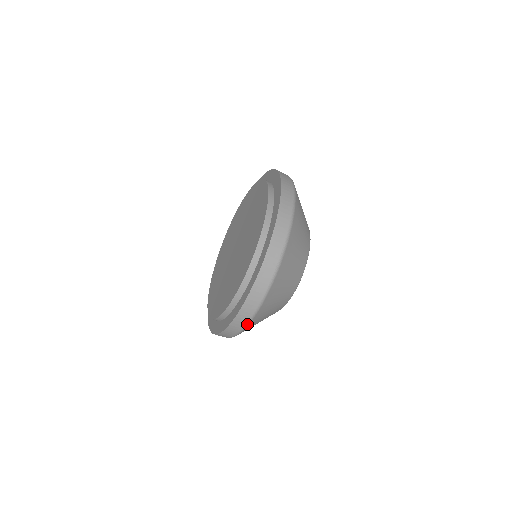
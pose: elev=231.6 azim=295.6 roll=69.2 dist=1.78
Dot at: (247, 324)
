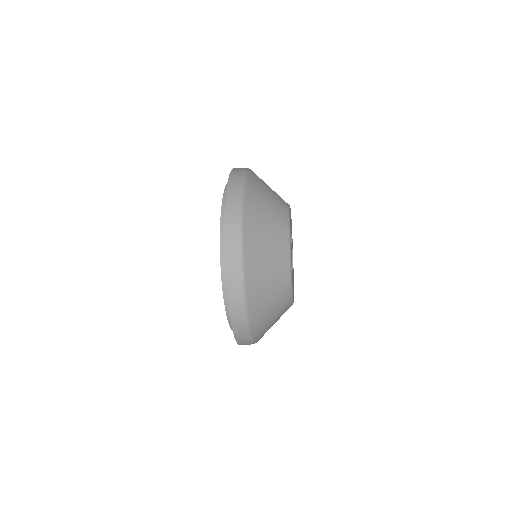
Dot at: occluded
